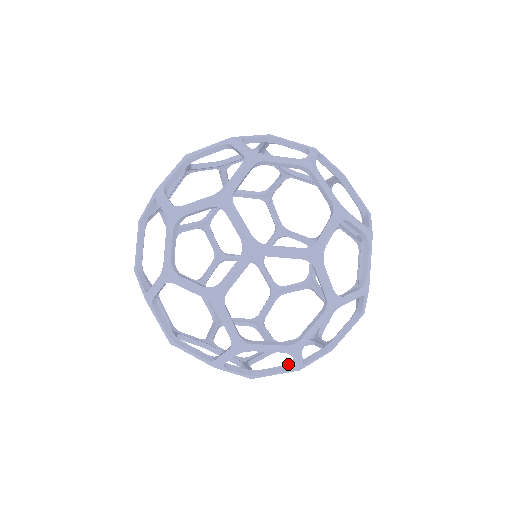
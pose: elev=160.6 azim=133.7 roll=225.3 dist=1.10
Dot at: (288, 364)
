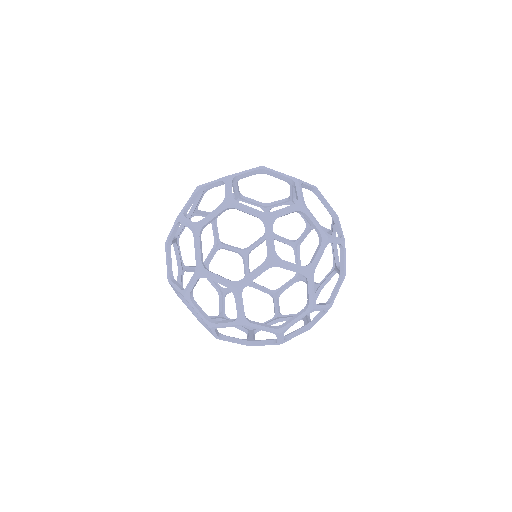
Dot at: (236, 318)
